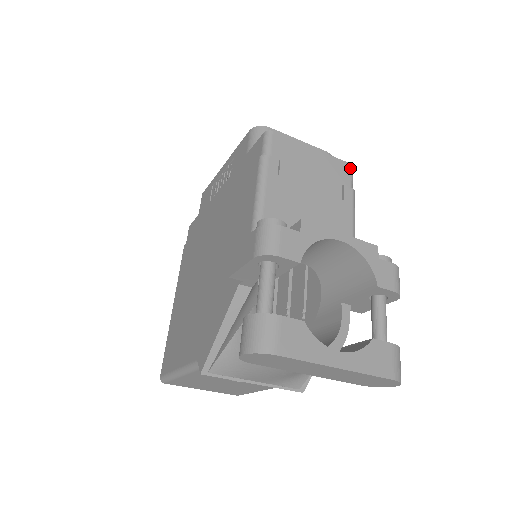
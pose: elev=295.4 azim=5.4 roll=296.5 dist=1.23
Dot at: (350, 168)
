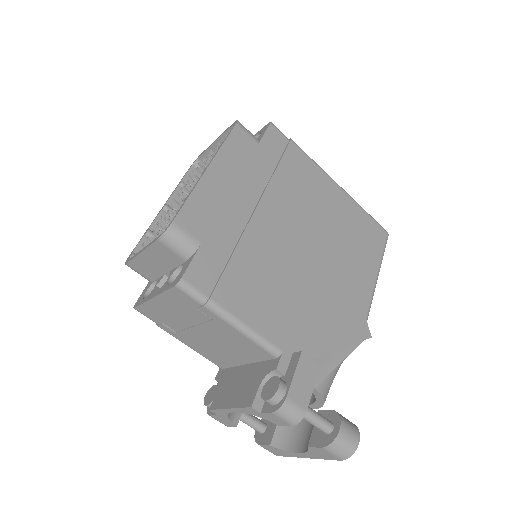
Dot at: (180, 290)
